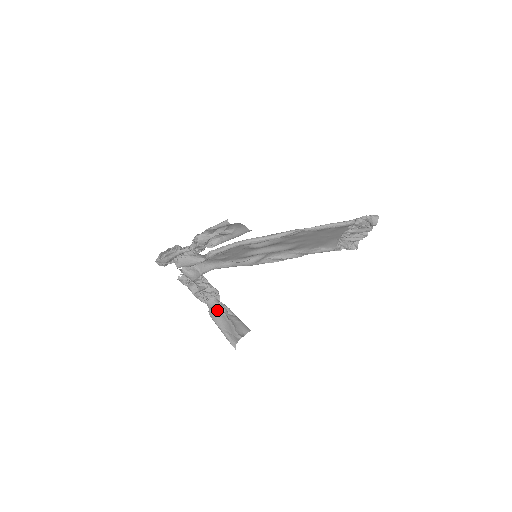
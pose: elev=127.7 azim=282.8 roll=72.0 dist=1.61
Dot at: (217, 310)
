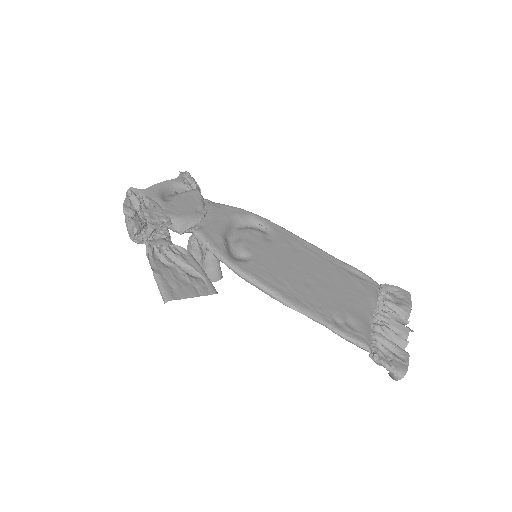
Dot at: (194, 247)
